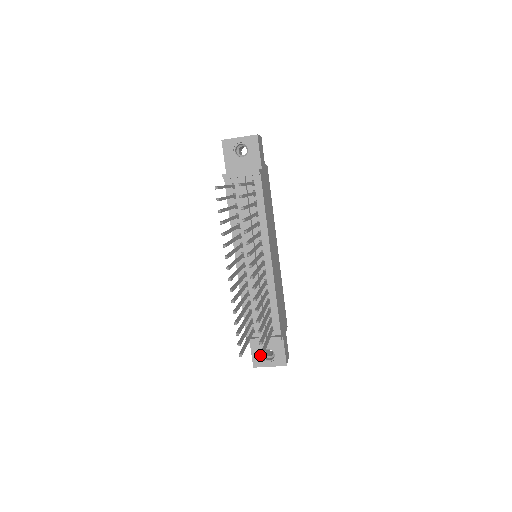
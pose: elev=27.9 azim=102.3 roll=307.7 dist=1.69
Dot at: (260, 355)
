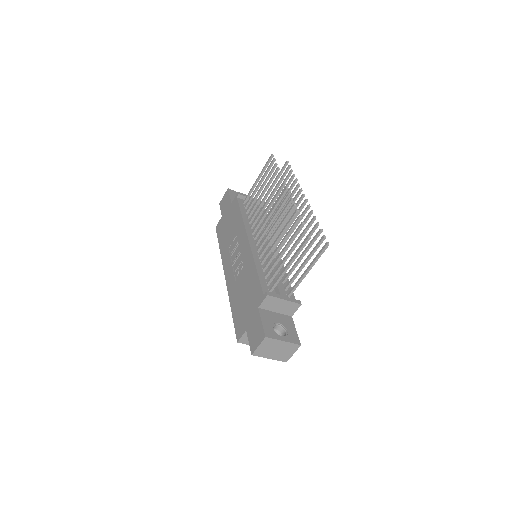
Dot at: (272, 327)
